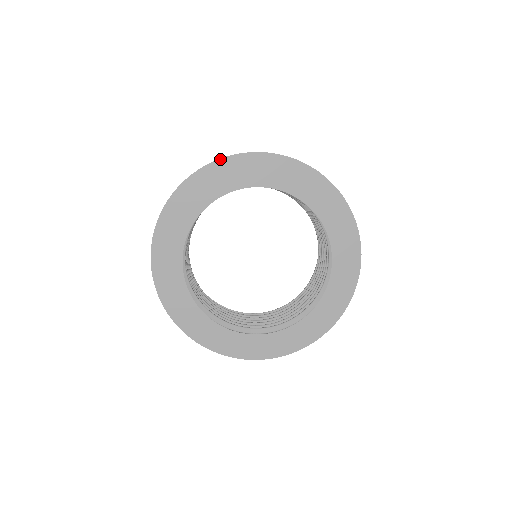
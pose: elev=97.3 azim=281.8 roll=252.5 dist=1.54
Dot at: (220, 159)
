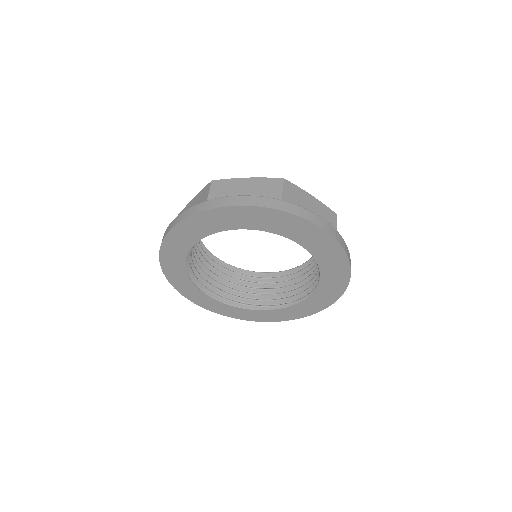
Dot at: (307, 220)
